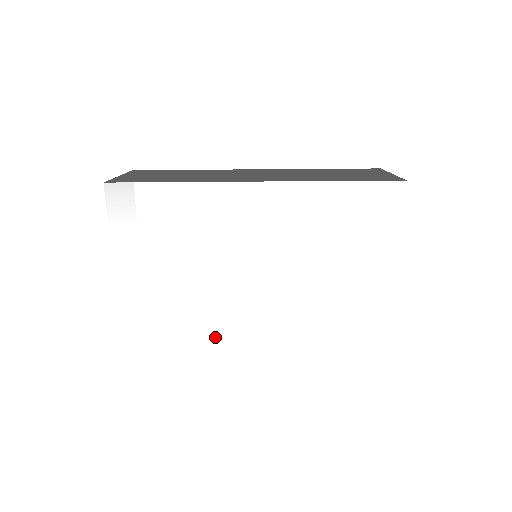
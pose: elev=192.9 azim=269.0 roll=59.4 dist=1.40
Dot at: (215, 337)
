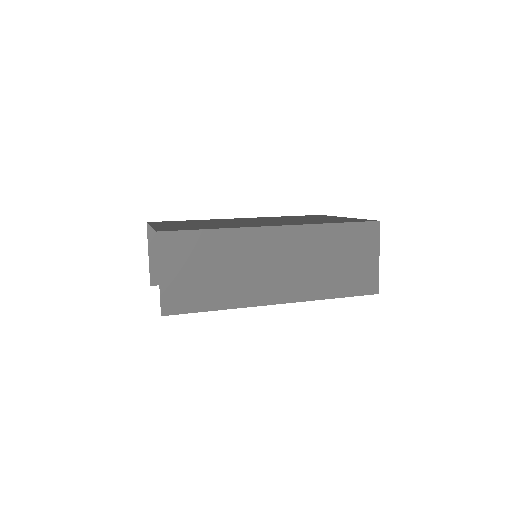
Dot at: occluded
